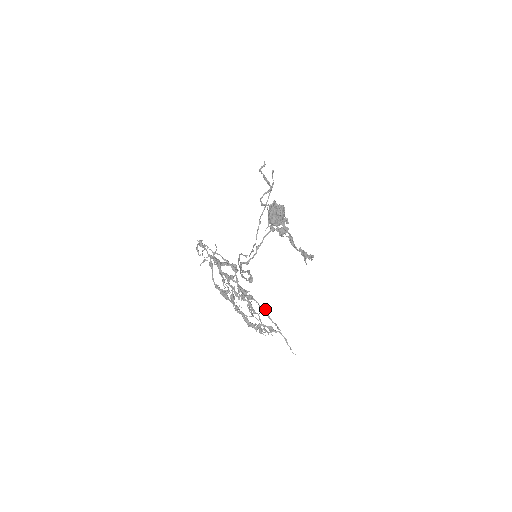
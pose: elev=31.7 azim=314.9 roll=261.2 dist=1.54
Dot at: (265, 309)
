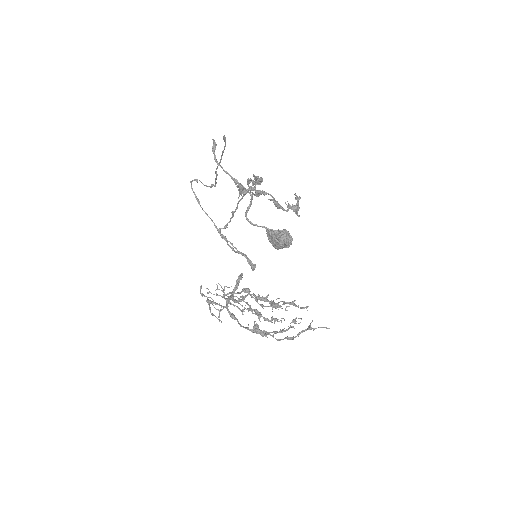
Dot at: (290, 303)
